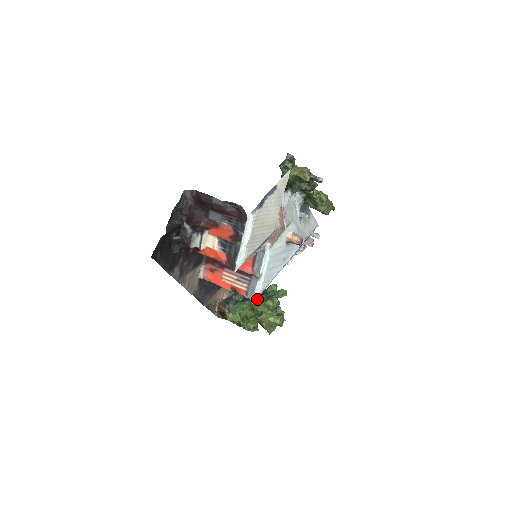
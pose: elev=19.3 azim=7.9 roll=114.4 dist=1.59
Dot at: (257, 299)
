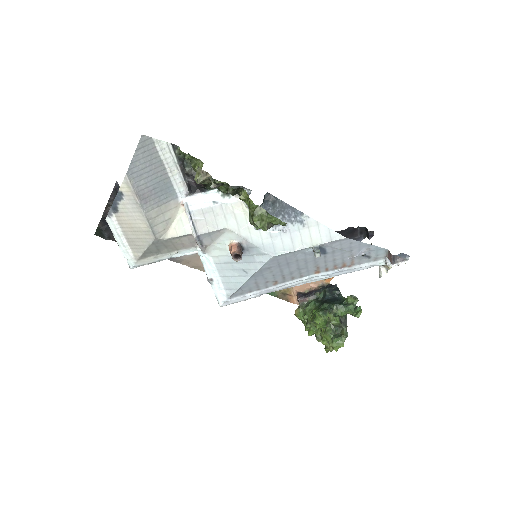
Dot at: (320, 305)
